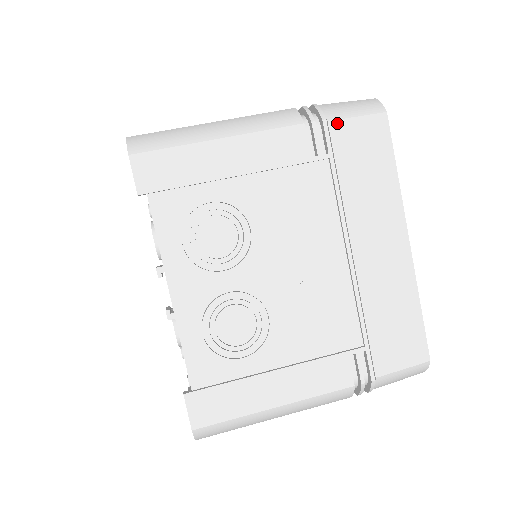
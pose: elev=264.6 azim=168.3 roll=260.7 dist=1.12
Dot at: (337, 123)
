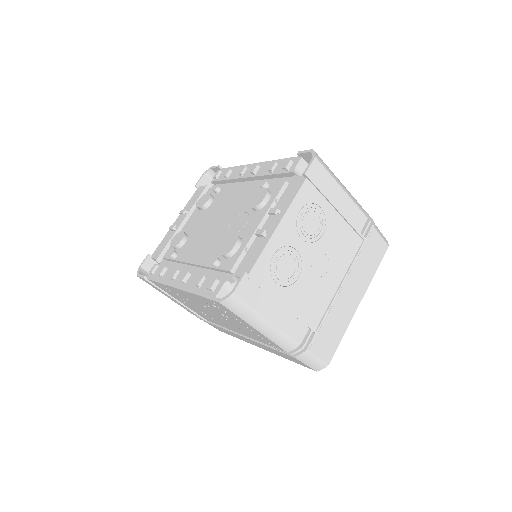
Dot at: (375, 231)
